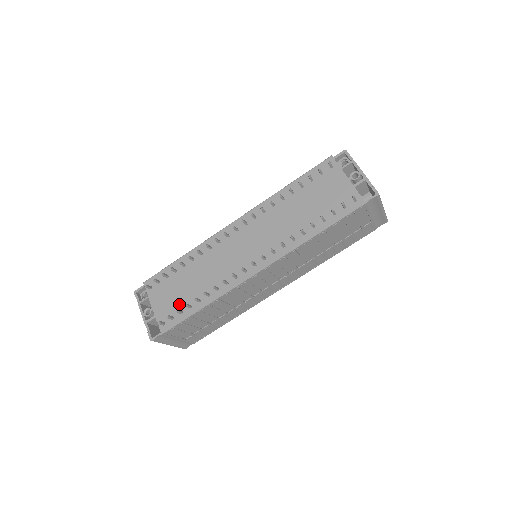
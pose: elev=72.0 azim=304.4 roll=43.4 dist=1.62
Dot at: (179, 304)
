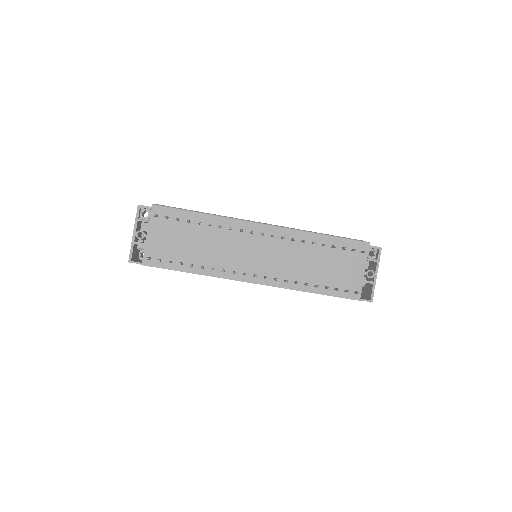
Dot at: (173, 253)
